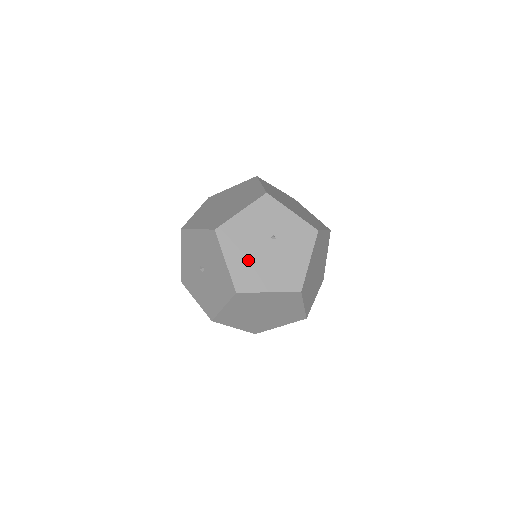
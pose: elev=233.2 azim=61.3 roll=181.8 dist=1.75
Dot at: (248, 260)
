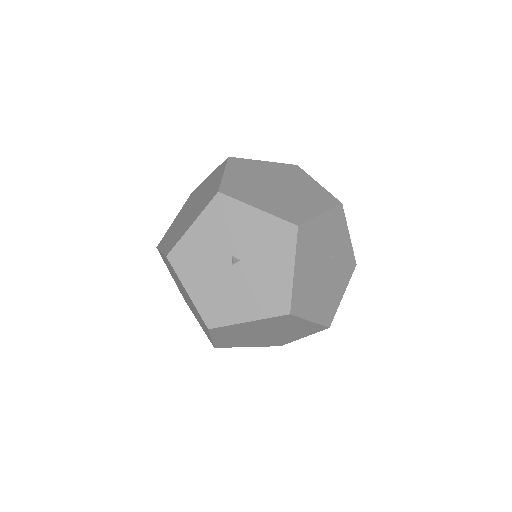
Dot at: (309, 277)
